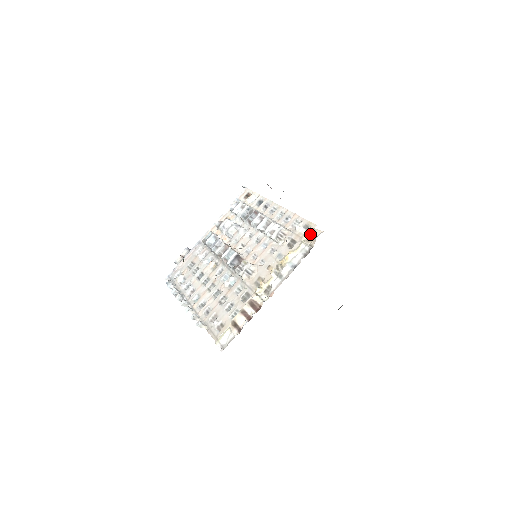
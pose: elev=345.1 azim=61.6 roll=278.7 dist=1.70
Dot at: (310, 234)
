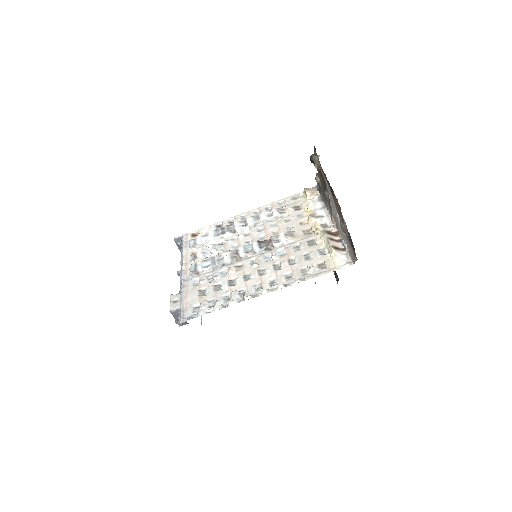
Dot at: (309, 191)
